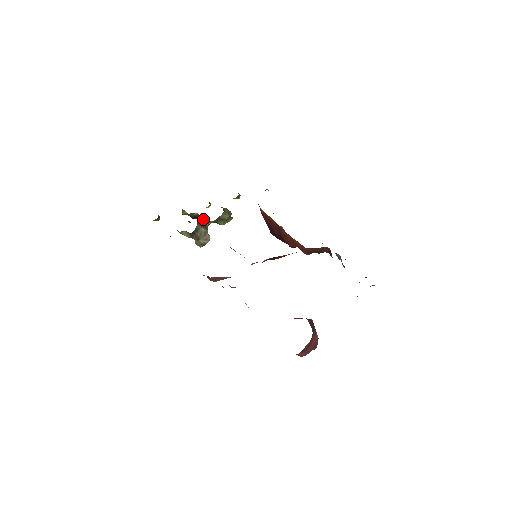
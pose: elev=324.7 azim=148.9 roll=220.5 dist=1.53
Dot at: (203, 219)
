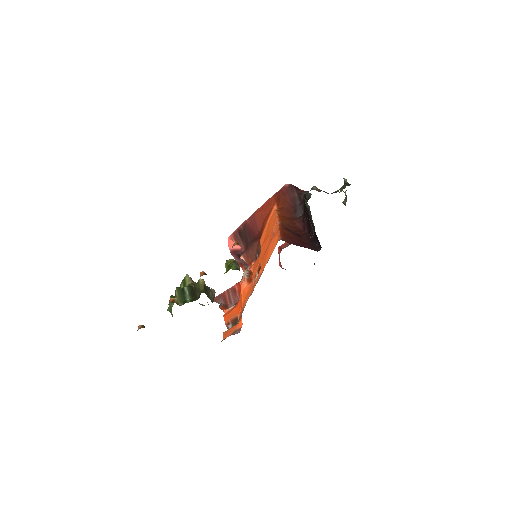
Dot at: (201, 287)
